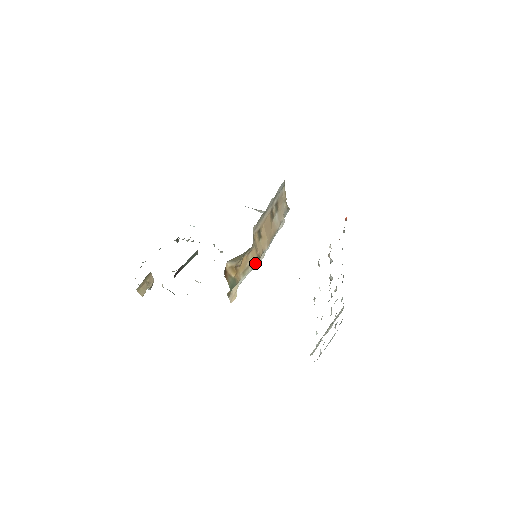
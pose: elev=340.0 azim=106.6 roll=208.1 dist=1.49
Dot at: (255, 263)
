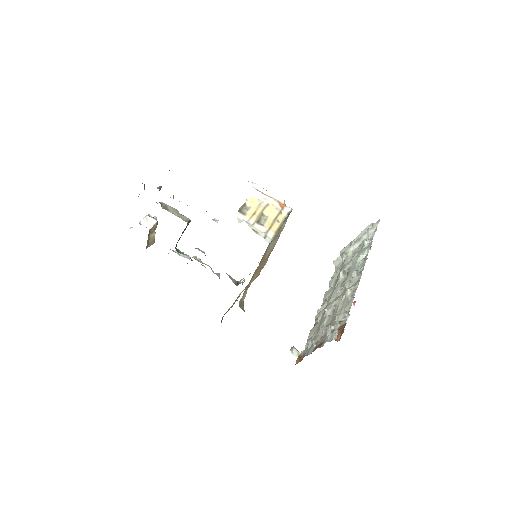
Dot at: (254, 279)
